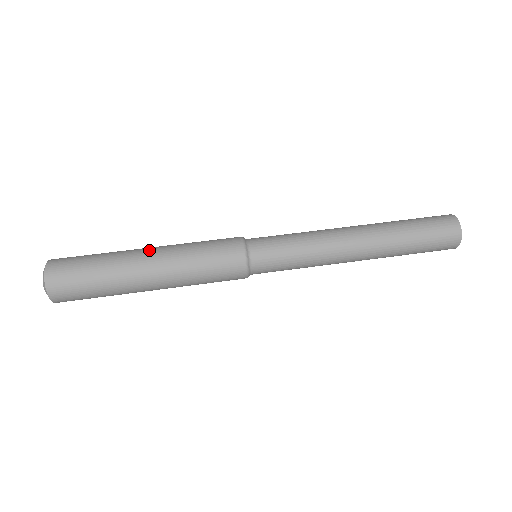
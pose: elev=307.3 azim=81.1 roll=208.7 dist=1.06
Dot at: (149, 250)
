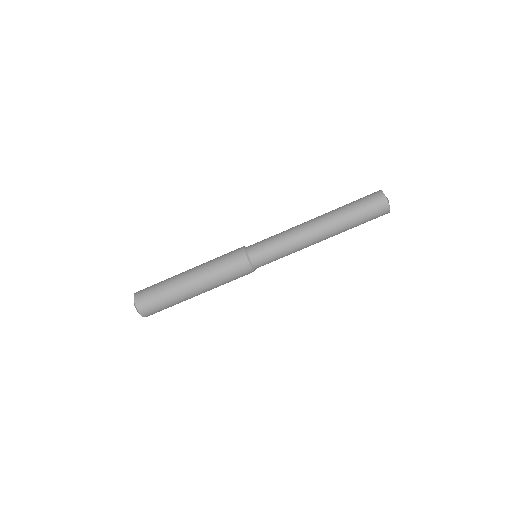
Dot at: (189, 272)
